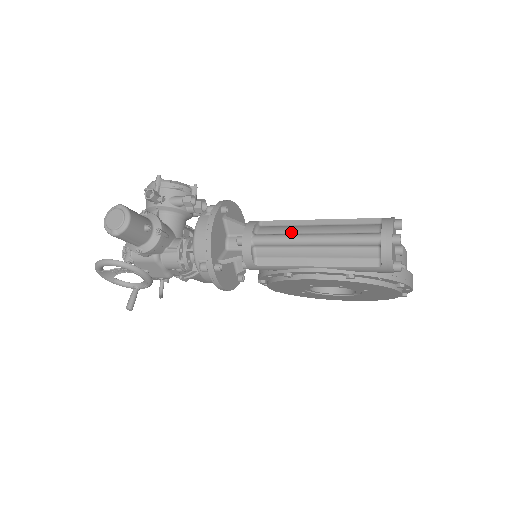
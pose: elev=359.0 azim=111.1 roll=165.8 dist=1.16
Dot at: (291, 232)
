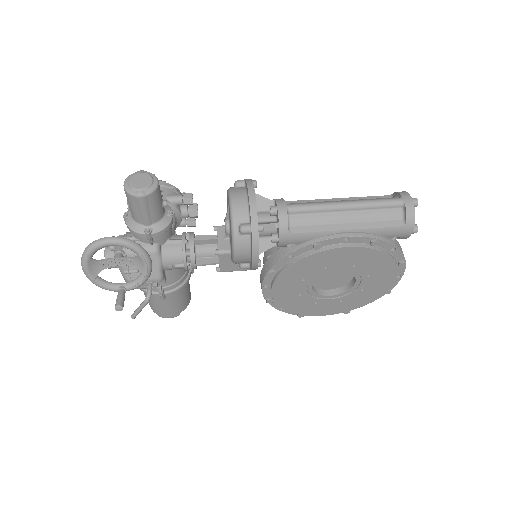
Dot at: occluded
